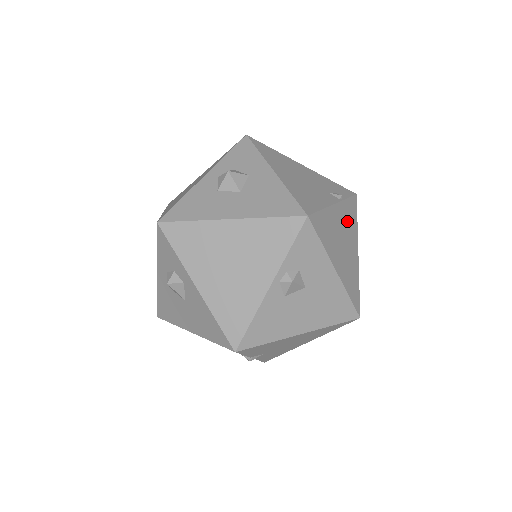
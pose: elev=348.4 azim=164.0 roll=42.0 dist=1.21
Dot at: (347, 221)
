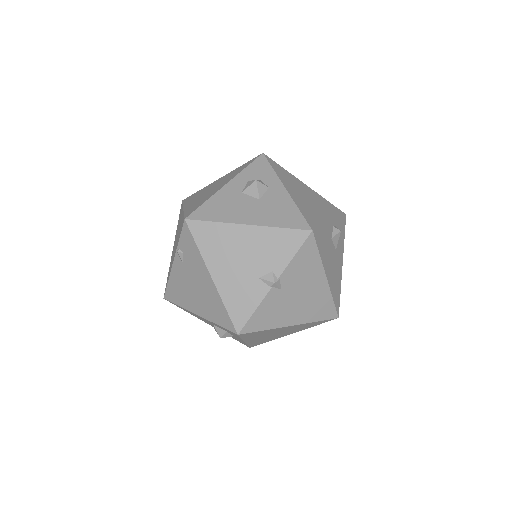
Dot at: occluded
